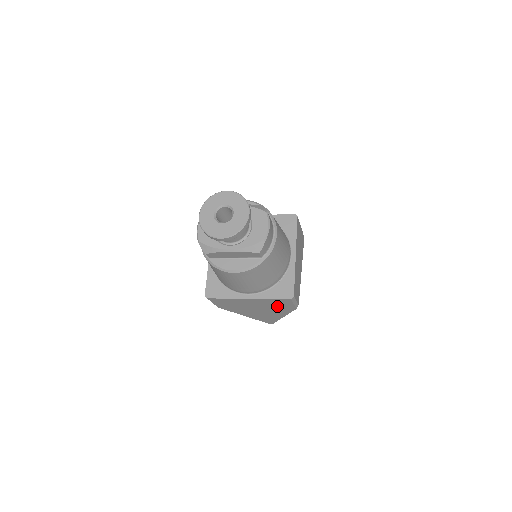
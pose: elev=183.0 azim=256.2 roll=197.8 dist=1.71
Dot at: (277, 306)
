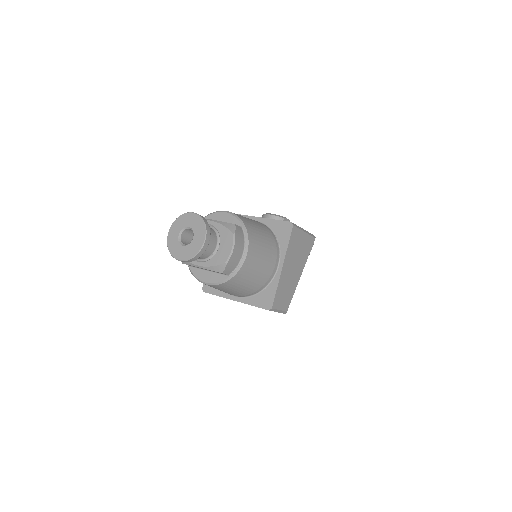
Dot at: occluded
